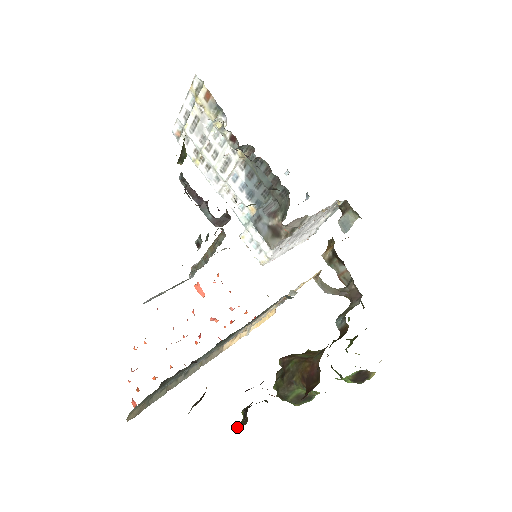
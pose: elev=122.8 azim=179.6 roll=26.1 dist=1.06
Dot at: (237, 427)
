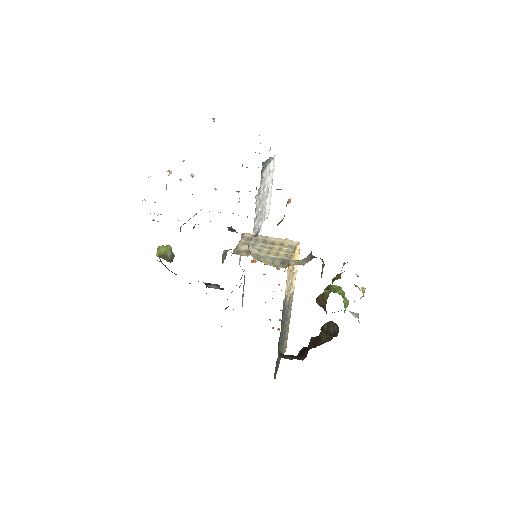
Dot at: occluded
